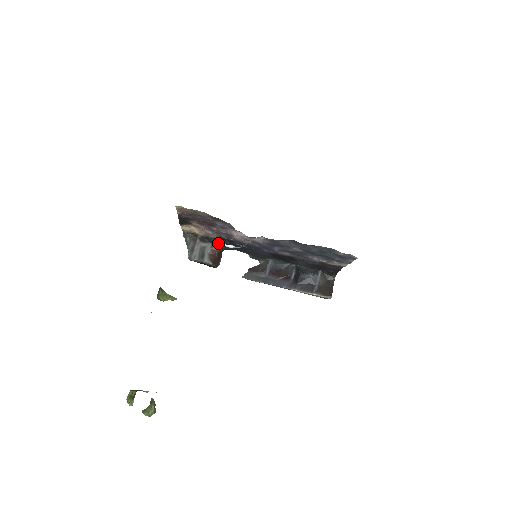
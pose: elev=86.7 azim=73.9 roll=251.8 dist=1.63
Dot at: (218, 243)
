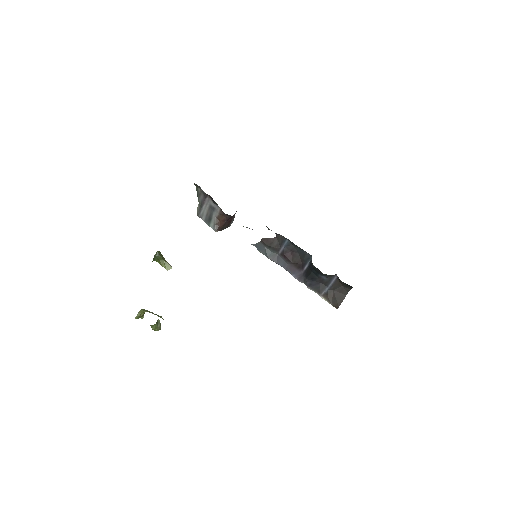
Dot at: occluded
